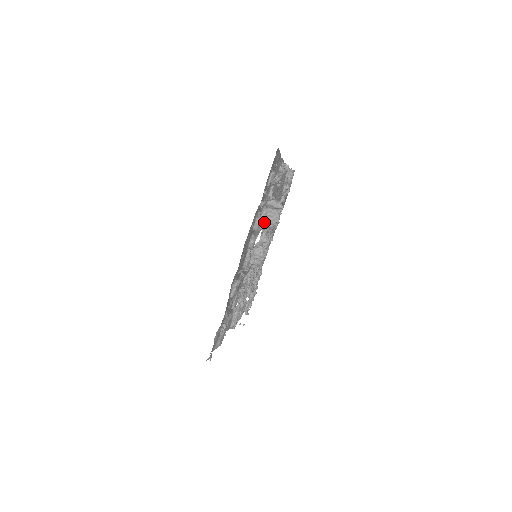
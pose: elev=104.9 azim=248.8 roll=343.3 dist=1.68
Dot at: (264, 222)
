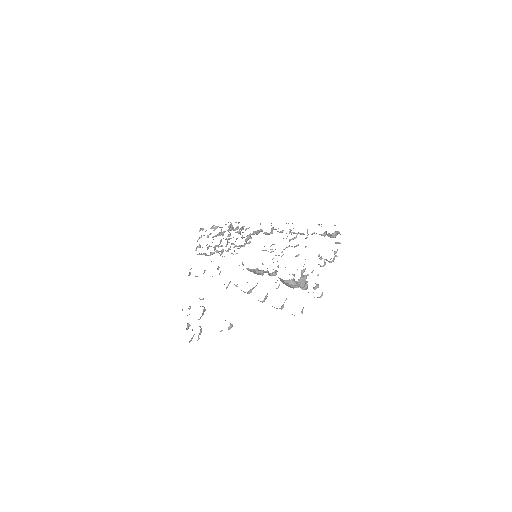
Dot at: (283, 282)
